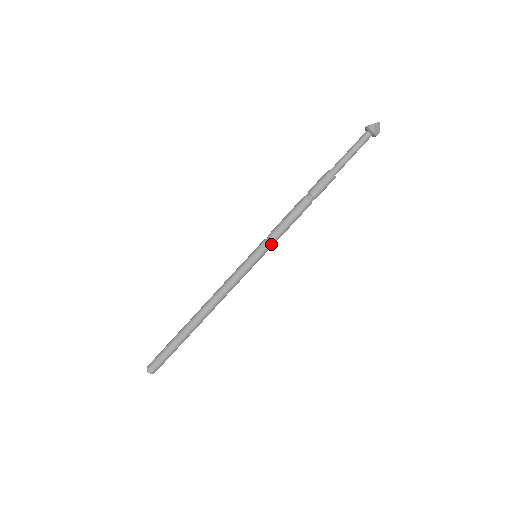
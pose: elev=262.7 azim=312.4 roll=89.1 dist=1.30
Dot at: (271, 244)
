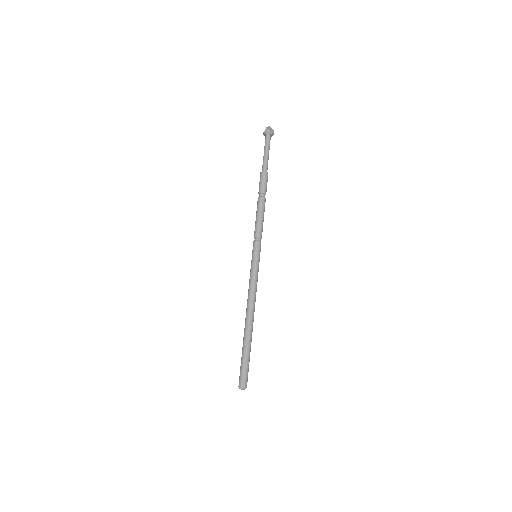
Dot at: (260, 241)
